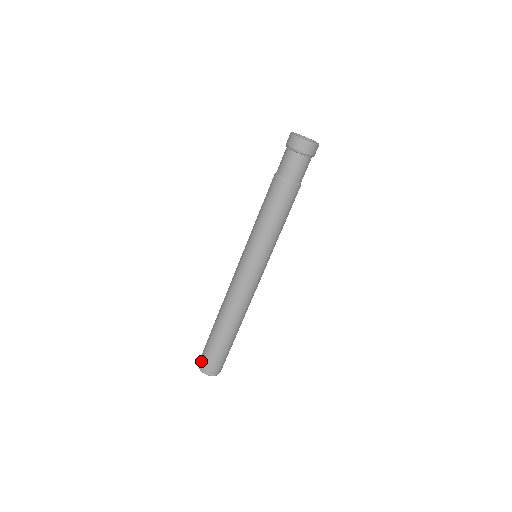
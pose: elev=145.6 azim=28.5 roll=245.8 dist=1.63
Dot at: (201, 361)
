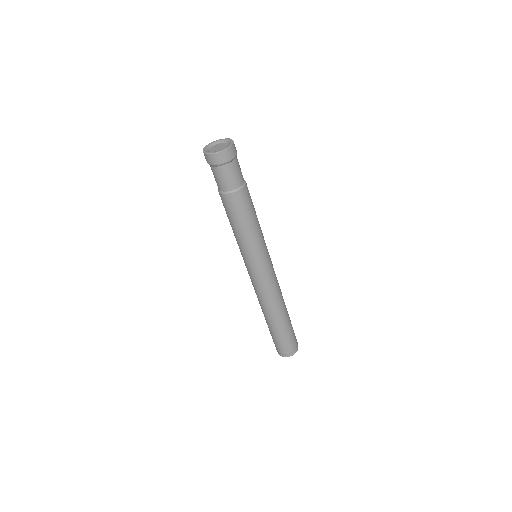
Dot at: occluded
